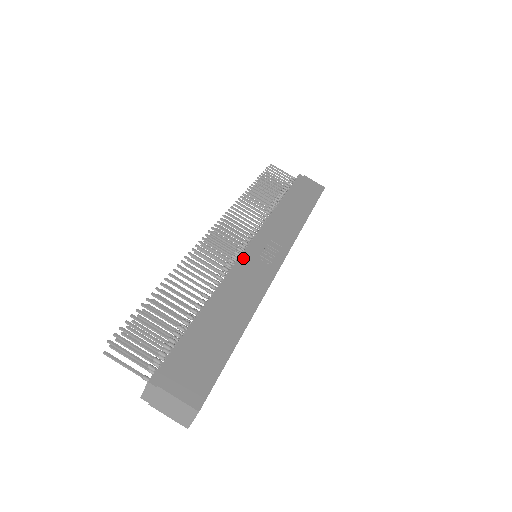
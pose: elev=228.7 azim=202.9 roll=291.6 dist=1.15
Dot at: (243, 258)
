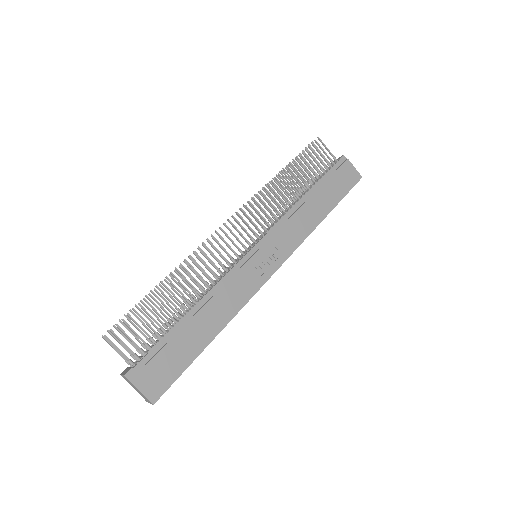
Dot at: (240, 264)
